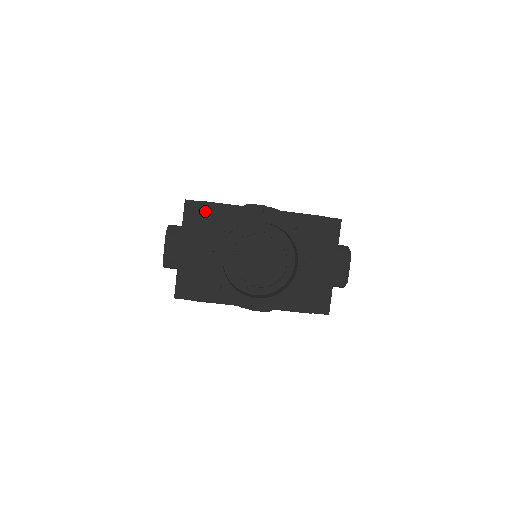
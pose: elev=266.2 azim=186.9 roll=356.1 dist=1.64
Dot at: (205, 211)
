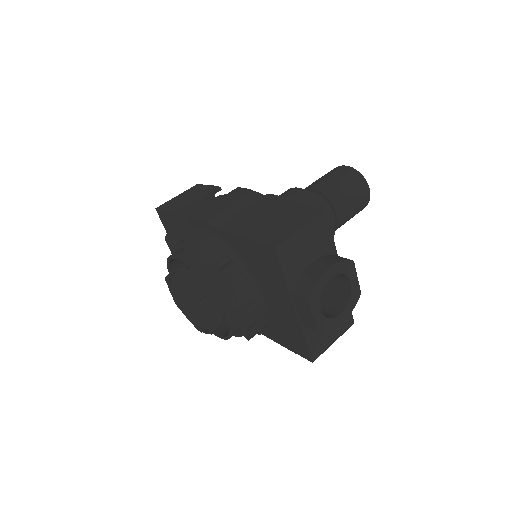
Dot at: (171, 221)
